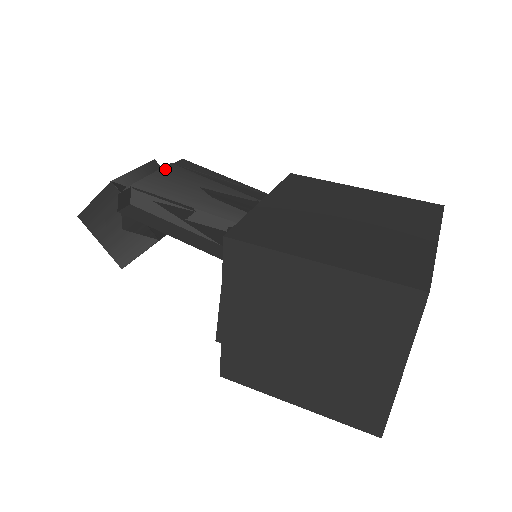
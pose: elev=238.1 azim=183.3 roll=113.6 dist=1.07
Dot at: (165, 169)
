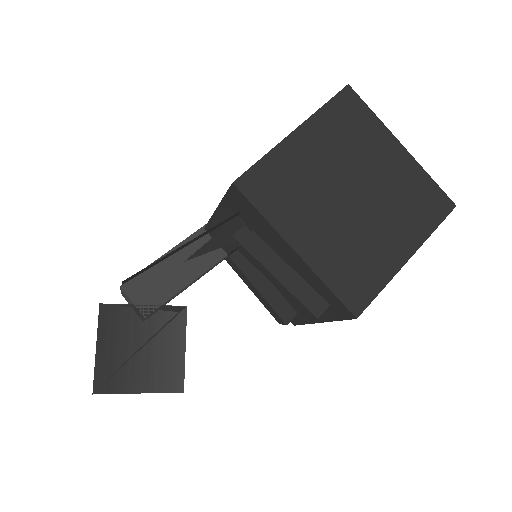
Dot at: occluded
